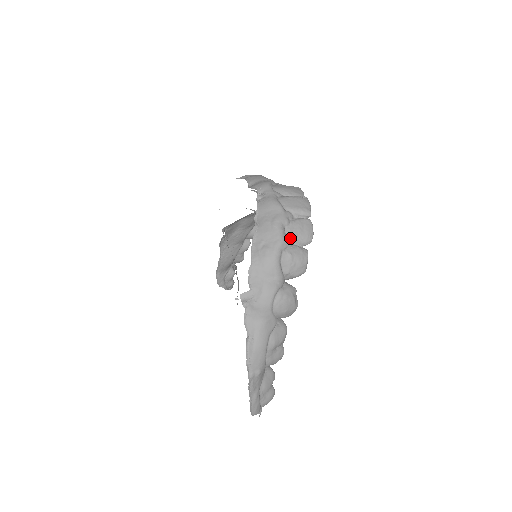
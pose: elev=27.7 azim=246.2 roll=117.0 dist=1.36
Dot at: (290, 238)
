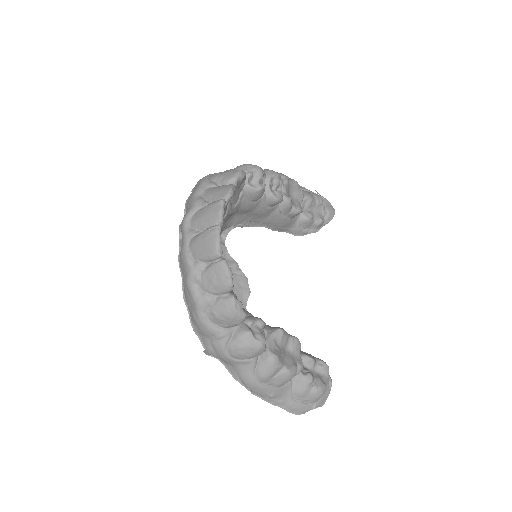
Dot at: (208, 294)
